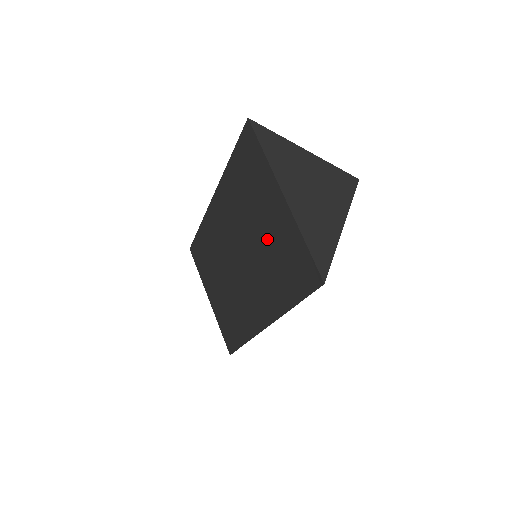
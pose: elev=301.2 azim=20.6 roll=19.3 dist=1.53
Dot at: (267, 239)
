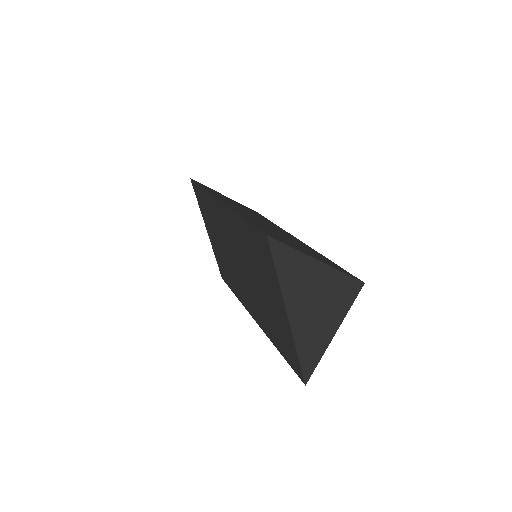
Dot at: (267, 303)
